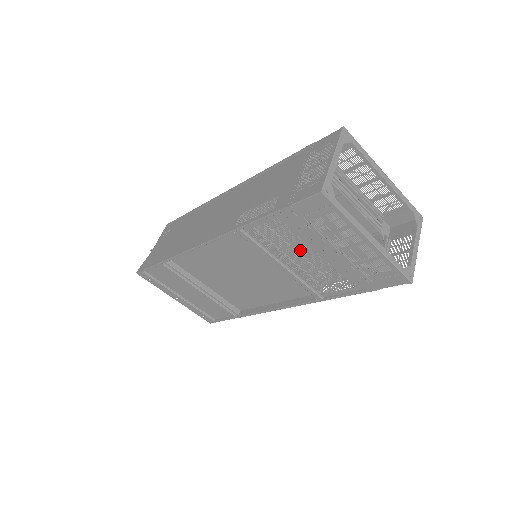
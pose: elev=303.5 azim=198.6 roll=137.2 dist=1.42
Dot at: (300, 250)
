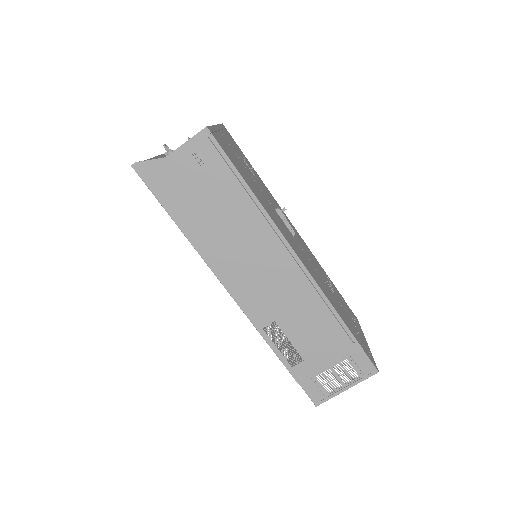
Dot at: occluded
